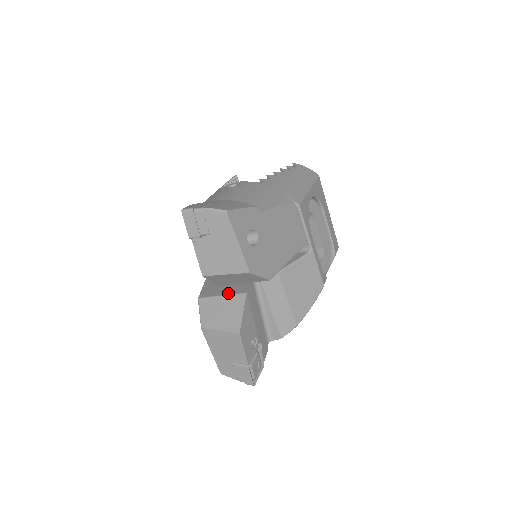
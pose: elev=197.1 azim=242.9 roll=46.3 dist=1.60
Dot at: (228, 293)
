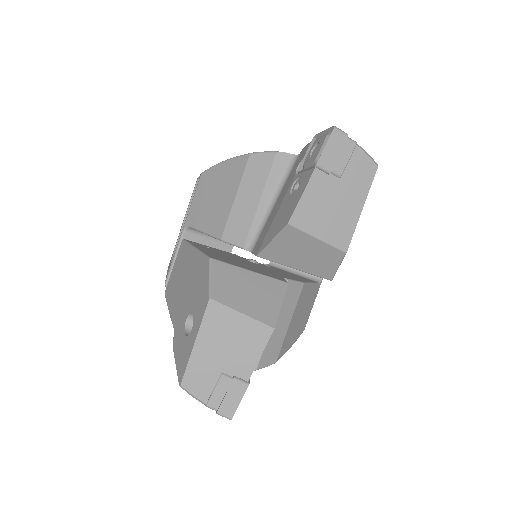
Dot at: (259, 272)
